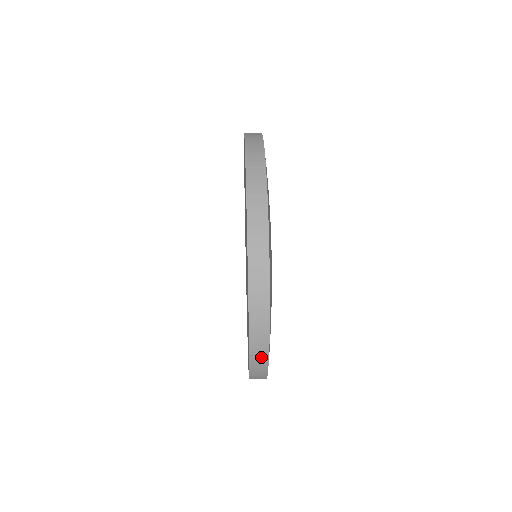
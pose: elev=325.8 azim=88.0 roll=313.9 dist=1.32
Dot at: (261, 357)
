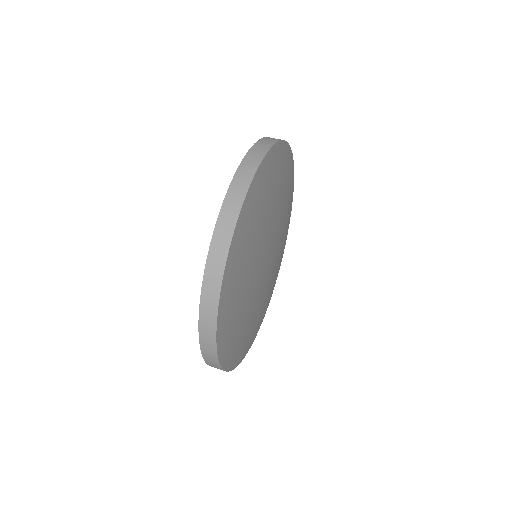
Dot at: (218, 368)
